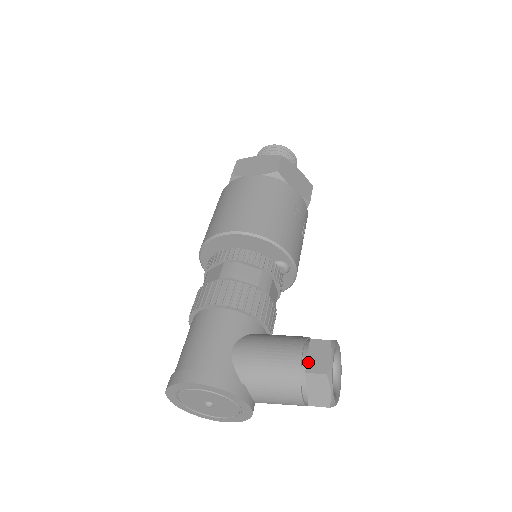
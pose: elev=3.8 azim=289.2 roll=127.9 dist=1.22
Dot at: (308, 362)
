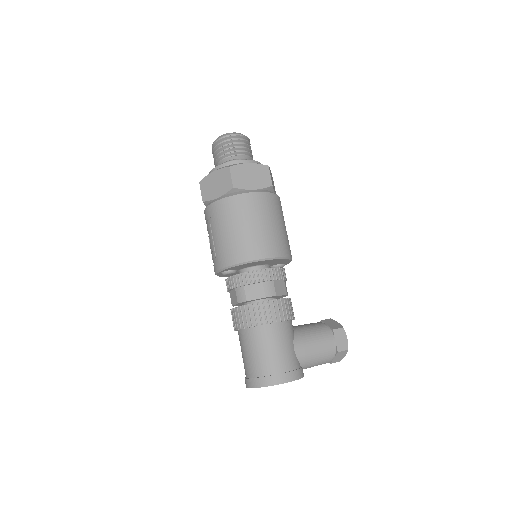
Dot at: (337, 345)
